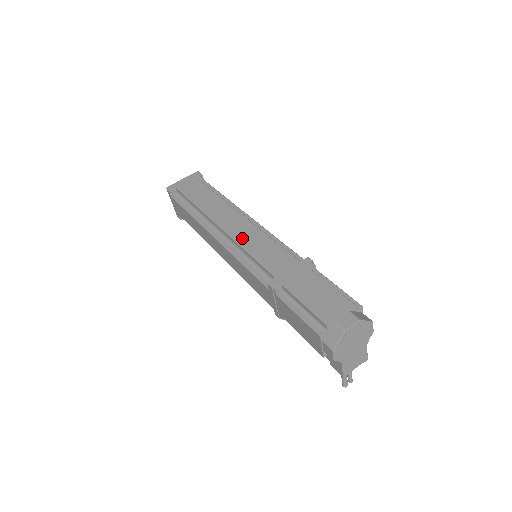
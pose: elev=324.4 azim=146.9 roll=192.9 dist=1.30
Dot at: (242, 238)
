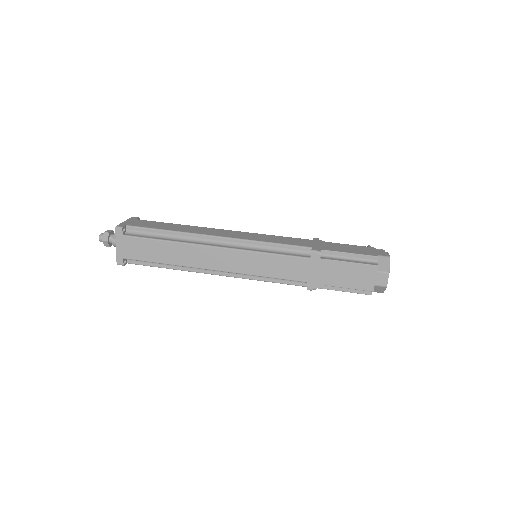
Dot at: (246, 269)
